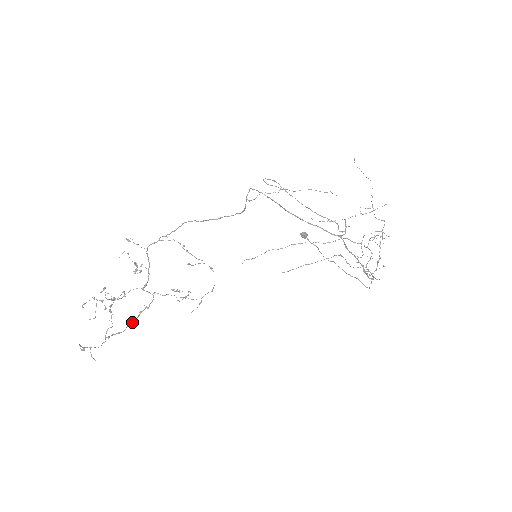
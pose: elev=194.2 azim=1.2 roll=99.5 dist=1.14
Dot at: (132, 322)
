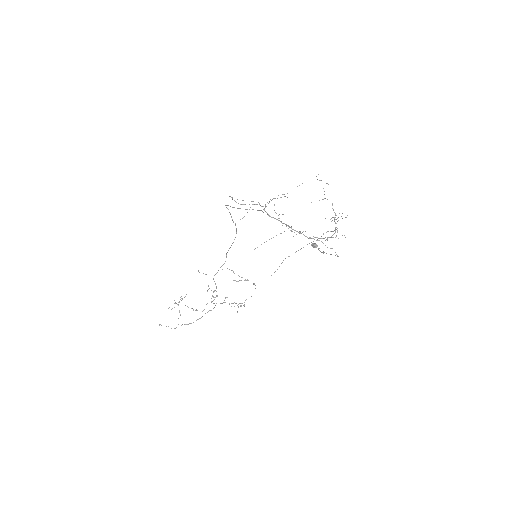
Dot at: occluded
